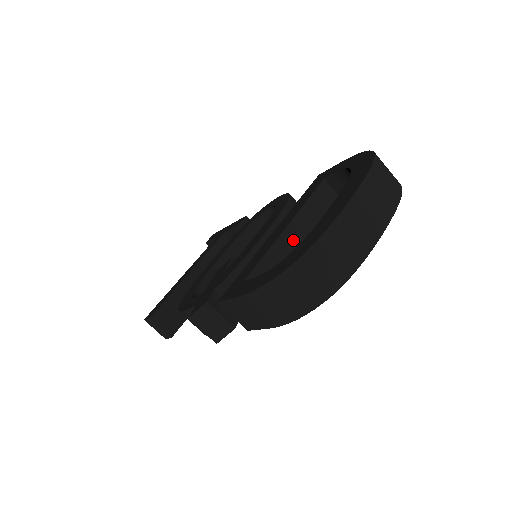
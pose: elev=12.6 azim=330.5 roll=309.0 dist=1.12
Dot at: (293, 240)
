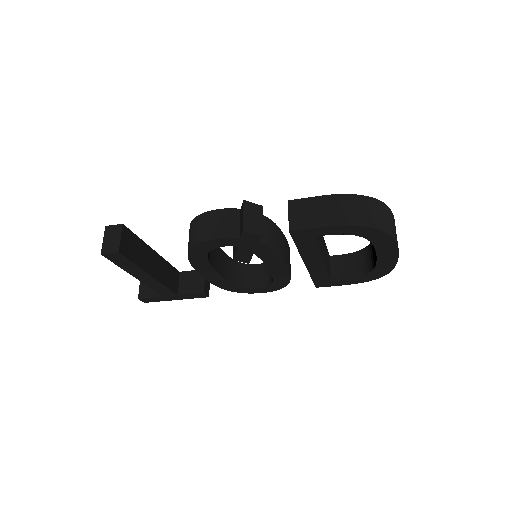
Dot at: (322, 241)
